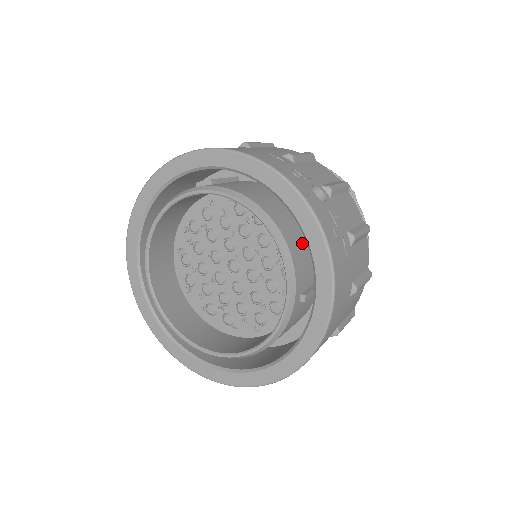
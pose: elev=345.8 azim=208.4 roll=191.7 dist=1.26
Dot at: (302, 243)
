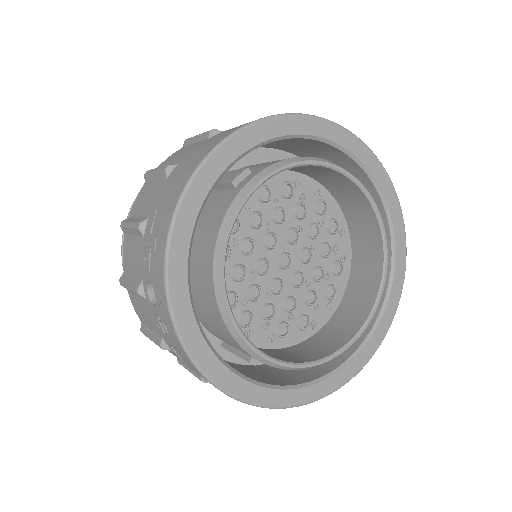
Dot at: occluded
